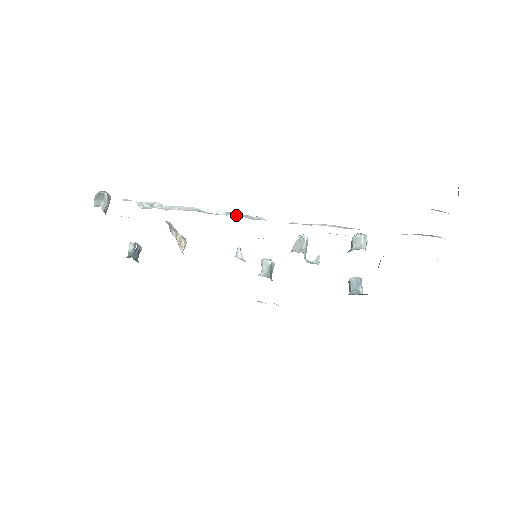
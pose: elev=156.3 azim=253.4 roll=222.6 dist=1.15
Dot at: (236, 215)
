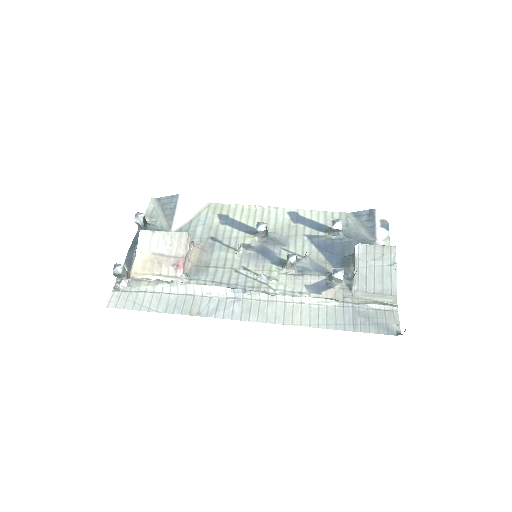
Dot at: (242, 295)
